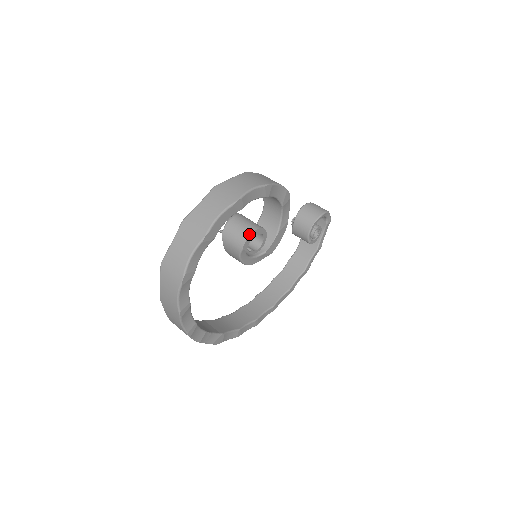
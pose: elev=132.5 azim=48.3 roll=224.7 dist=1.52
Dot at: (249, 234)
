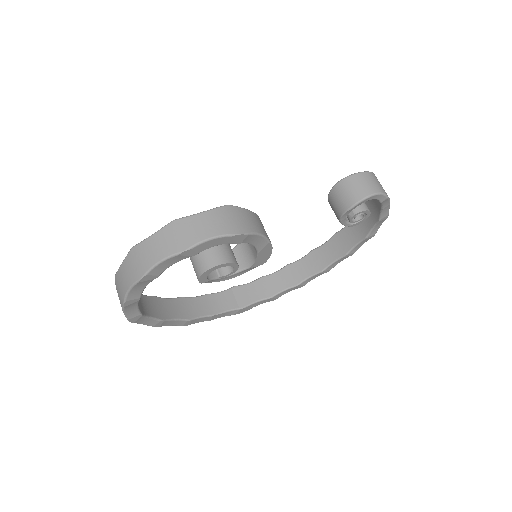
Dot at: (200, 274)
